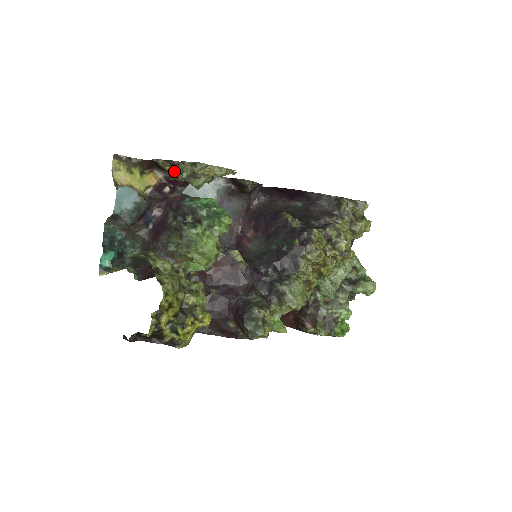
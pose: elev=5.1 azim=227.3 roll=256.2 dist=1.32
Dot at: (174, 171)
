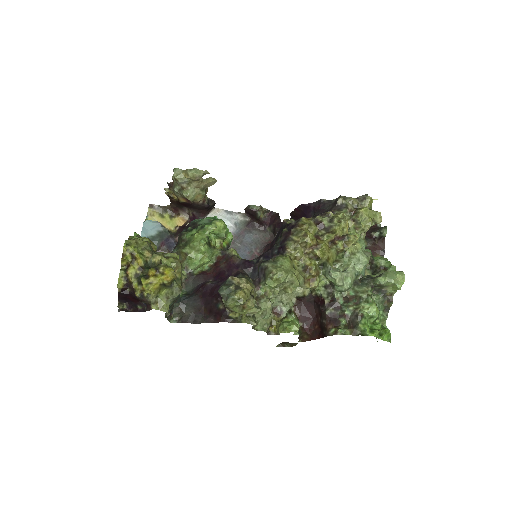
Dot at: (173, 192)
